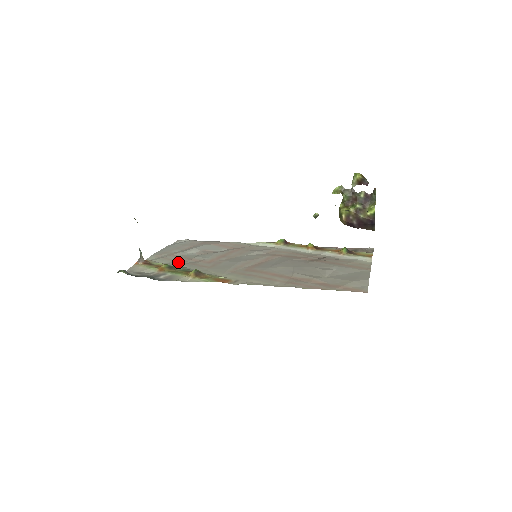
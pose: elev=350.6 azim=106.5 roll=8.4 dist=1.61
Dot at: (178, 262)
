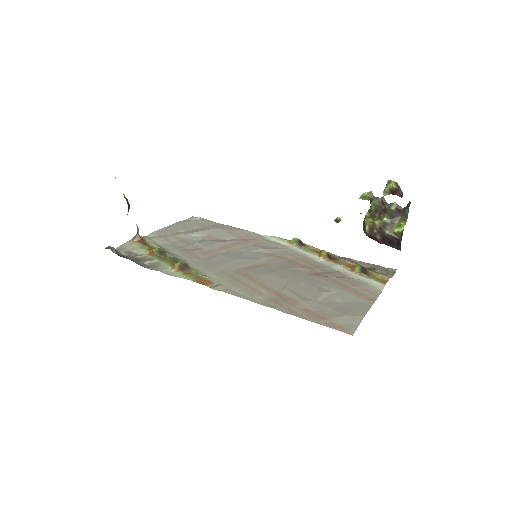
Dot at: (175, 246)
